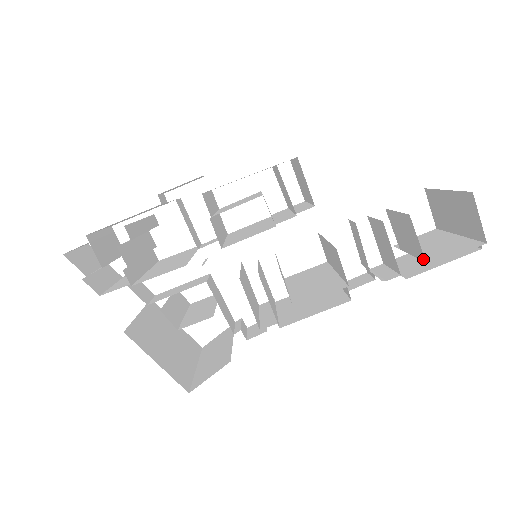
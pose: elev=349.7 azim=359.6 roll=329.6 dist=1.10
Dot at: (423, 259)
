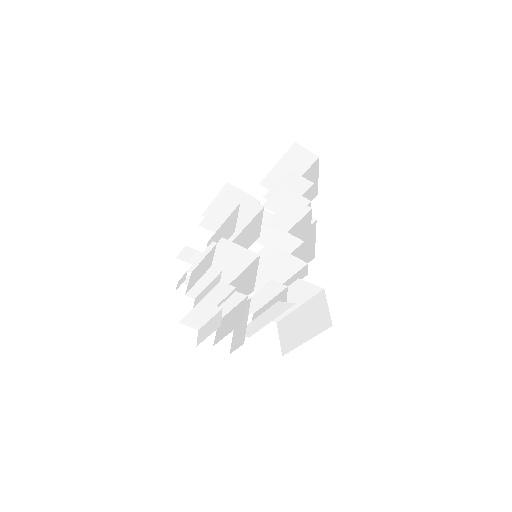
Dot at: (310, 184)
